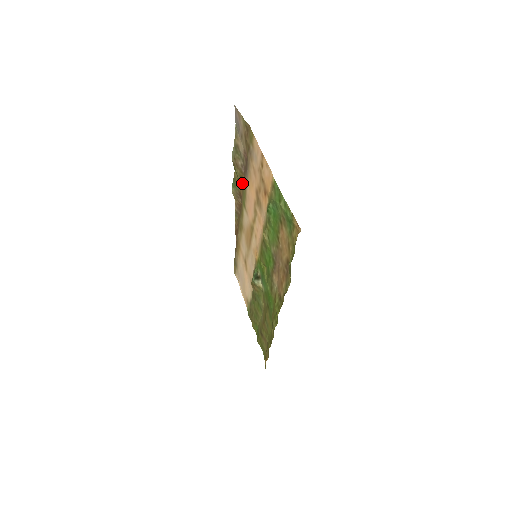
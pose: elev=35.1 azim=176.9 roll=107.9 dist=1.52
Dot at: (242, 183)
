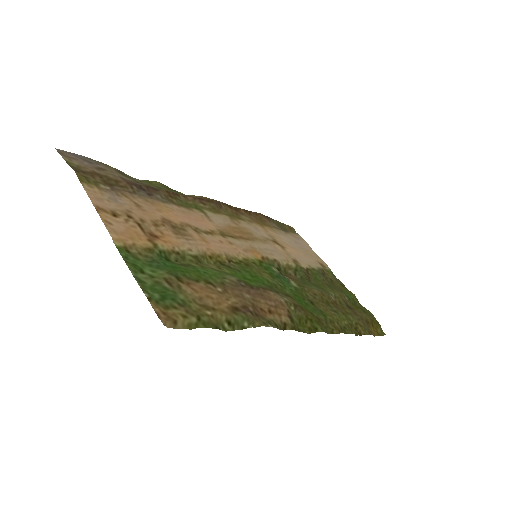
Dot at: (173, 193)
